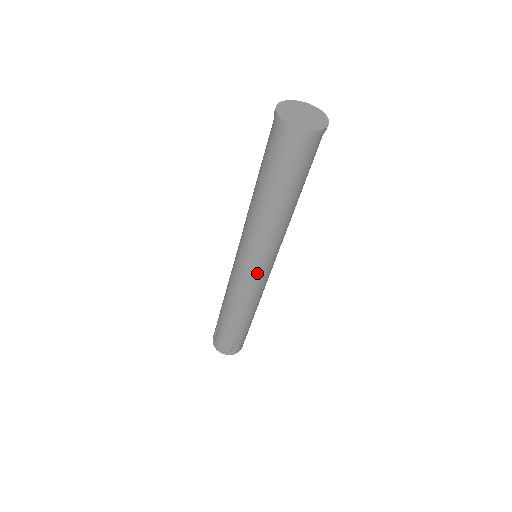
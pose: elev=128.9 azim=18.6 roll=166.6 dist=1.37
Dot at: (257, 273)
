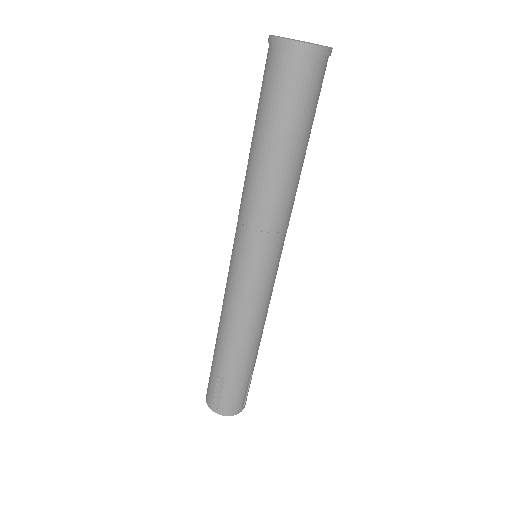
Dot at: (272, 271)
